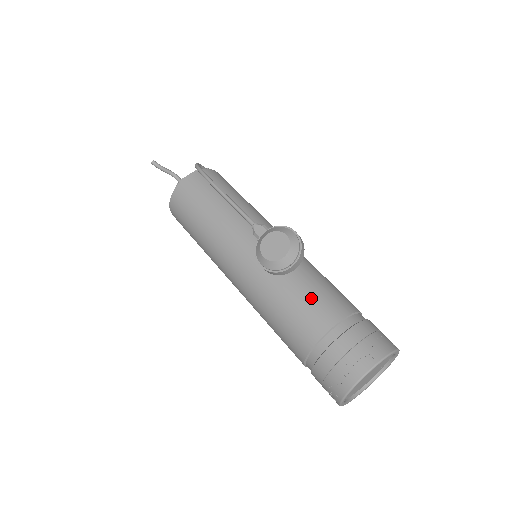
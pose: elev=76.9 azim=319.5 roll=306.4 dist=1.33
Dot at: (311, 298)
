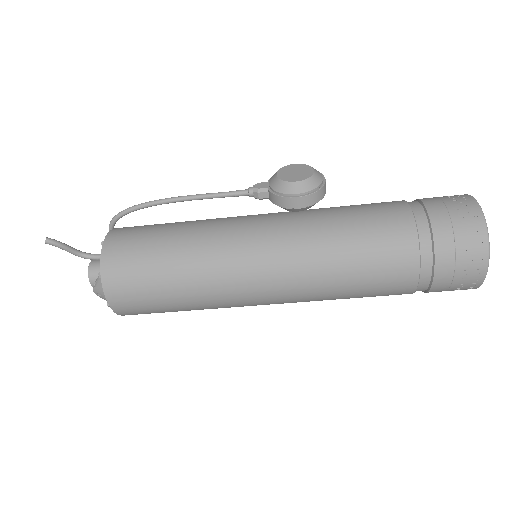
Dot at: (362, 205)
